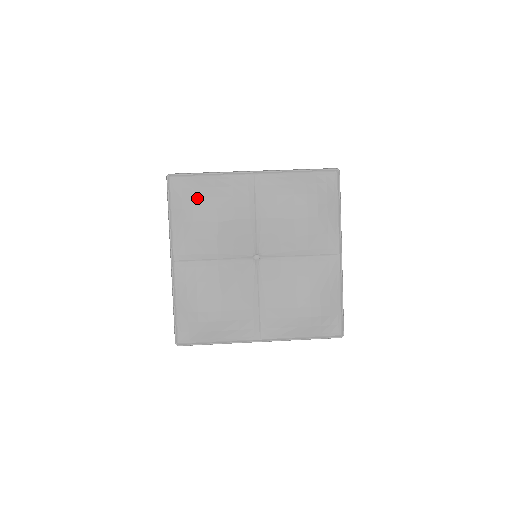
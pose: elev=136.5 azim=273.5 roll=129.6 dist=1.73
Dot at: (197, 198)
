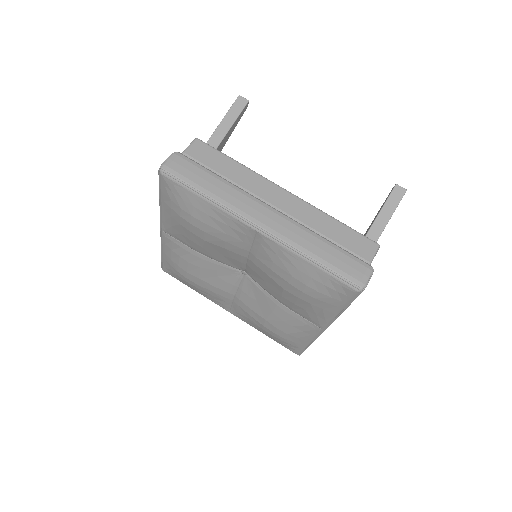
Dot at: (186, 212)
